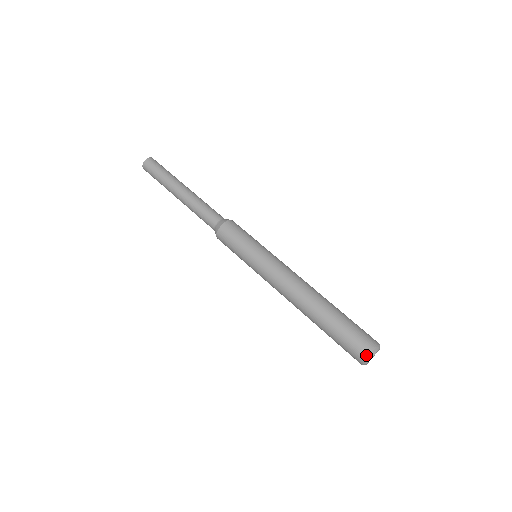
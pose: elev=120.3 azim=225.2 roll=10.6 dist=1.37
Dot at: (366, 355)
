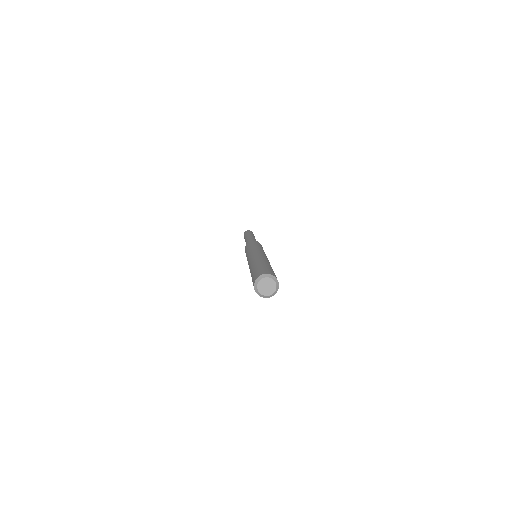
Dot at: (254, 285)
